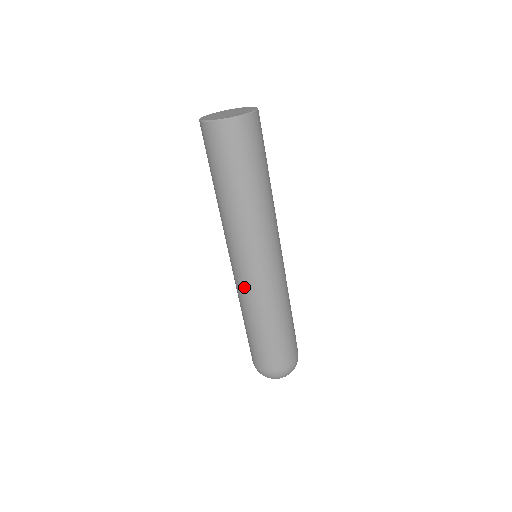
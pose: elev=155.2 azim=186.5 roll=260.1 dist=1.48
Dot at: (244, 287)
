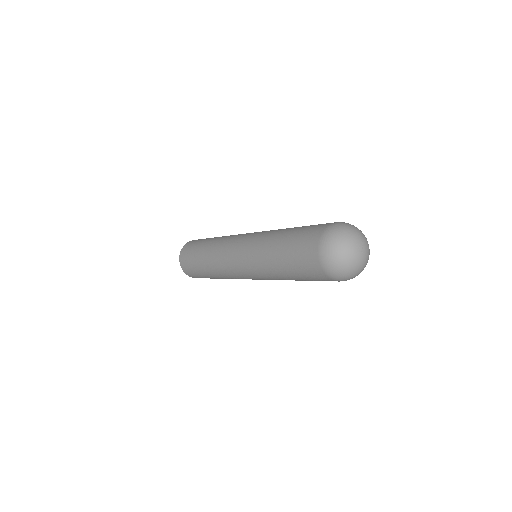
Dot at: (250, 267)
